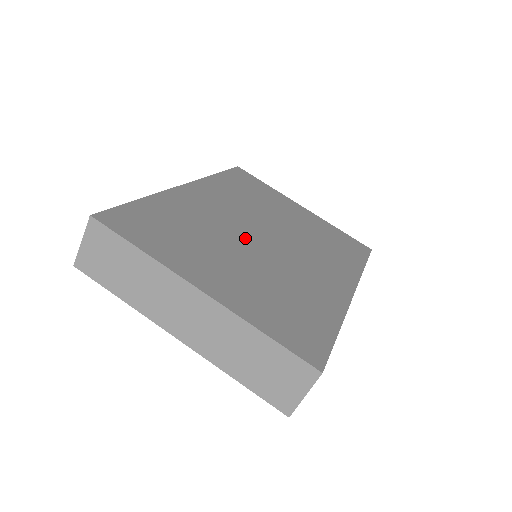
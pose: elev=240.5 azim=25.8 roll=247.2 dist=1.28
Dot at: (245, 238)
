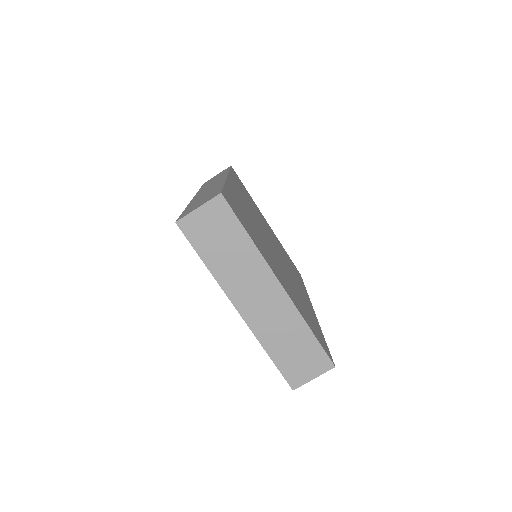
Dot at: occluded
